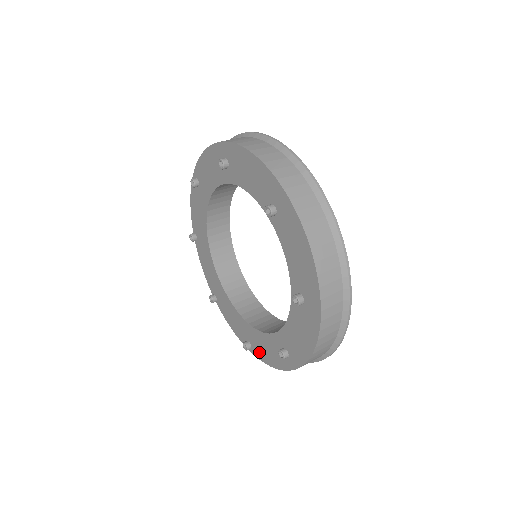
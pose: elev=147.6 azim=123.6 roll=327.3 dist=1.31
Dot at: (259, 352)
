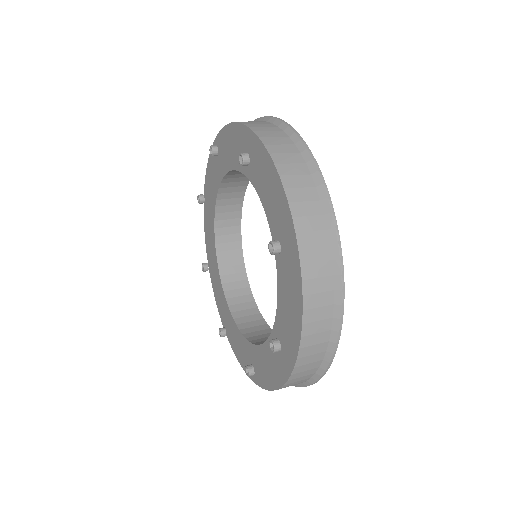
Dot at: (233, 342)
